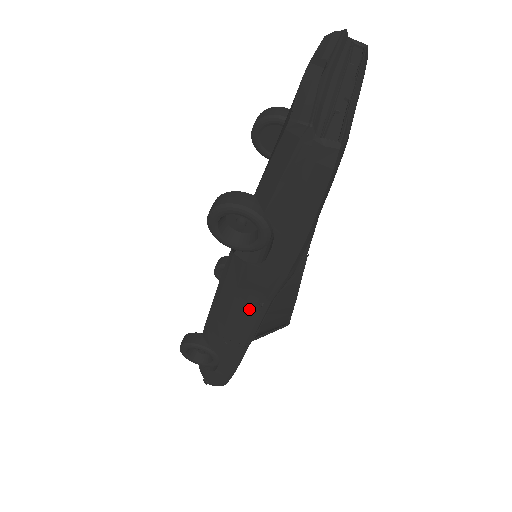
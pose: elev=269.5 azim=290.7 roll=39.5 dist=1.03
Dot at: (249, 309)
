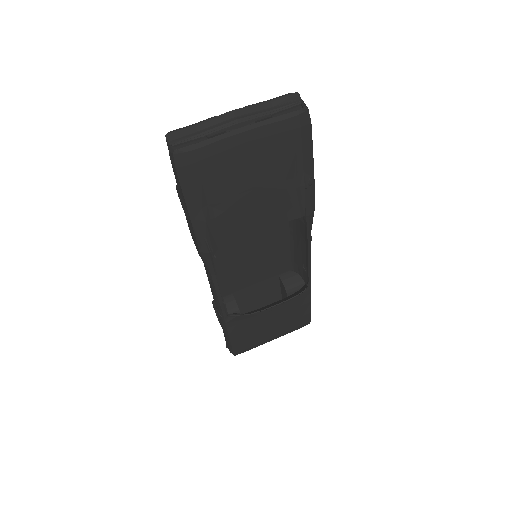
Dot at: occluded
